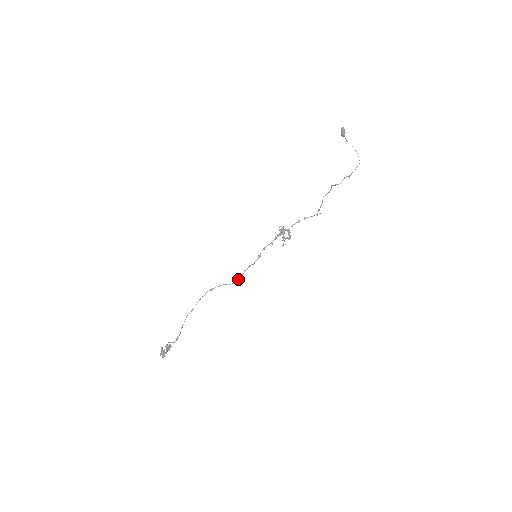
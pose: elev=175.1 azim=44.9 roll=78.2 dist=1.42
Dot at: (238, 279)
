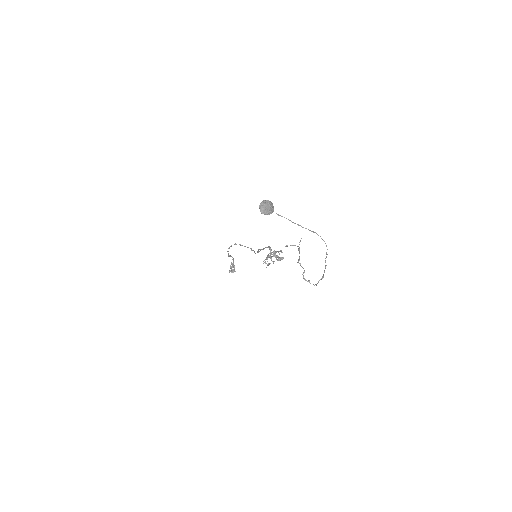
Dot at: occluded
